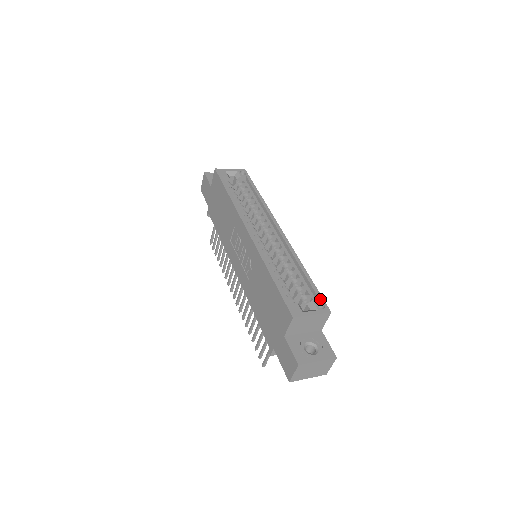
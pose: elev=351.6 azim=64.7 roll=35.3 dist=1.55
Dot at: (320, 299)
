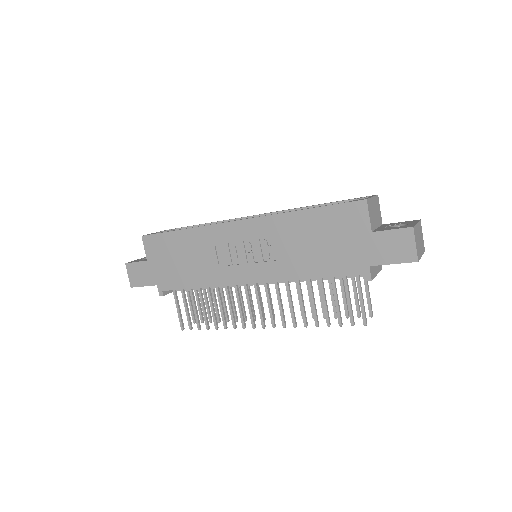
Dot at: occluded
